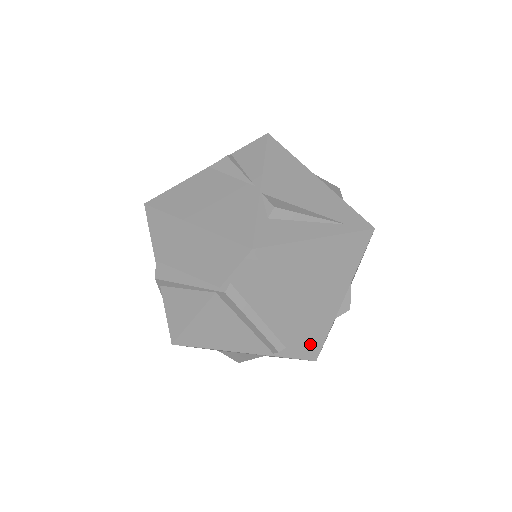
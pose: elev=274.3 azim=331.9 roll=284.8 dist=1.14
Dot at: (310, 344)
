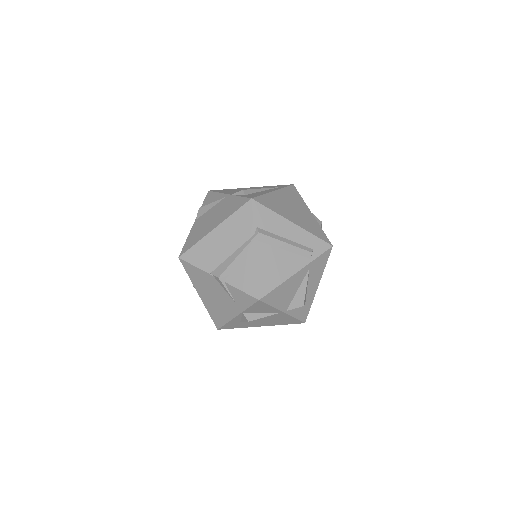
Dot at: (321, 238)
